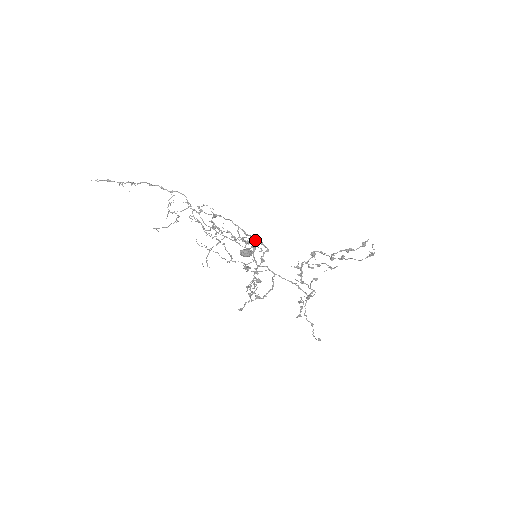
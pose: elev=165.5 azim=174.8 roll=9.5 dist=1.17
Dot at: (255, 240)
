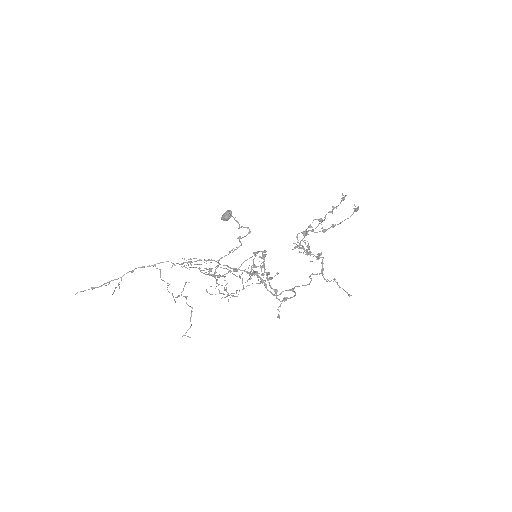
Dot at: occluded
